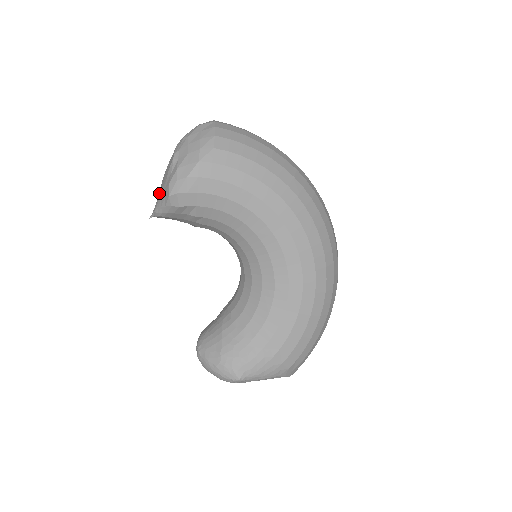
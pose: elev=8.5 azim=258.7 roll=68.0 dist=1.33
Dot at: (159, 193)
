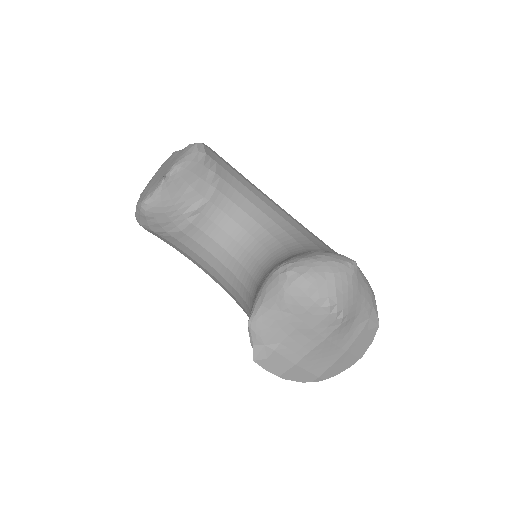
Dot at: (166, 168)
